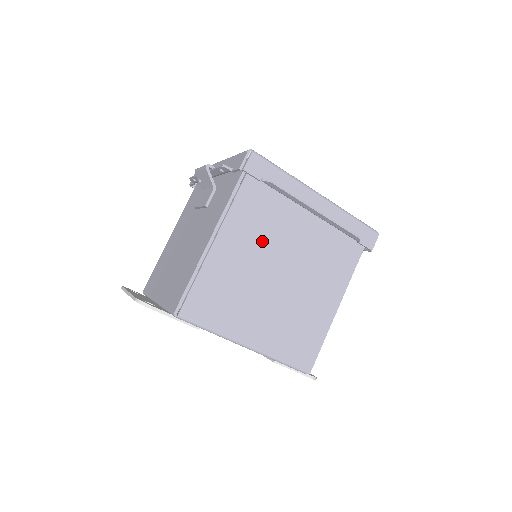
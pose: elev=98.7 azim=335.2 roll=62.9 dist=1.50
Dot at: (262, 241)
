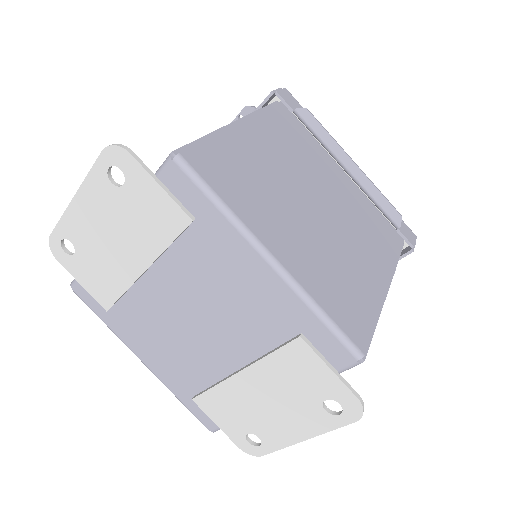
Dot at: (292, 162)
